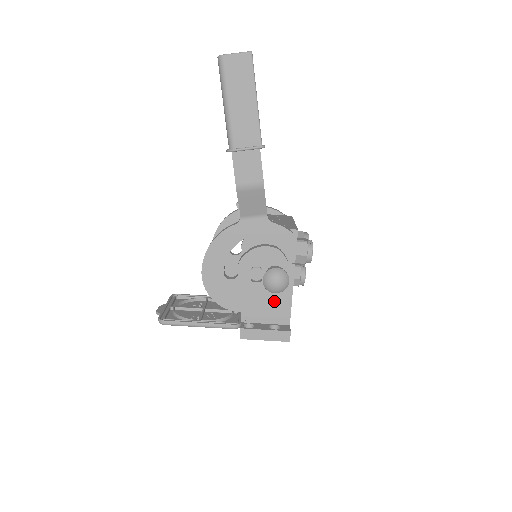
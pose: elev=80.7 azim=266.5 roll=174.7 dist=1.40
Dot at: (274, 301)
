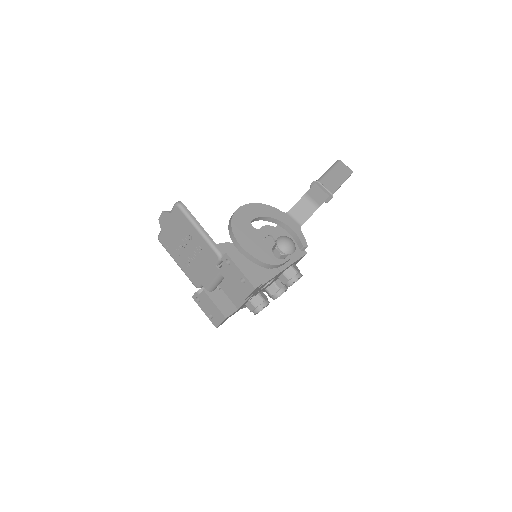
Dot at: (266, 262)
